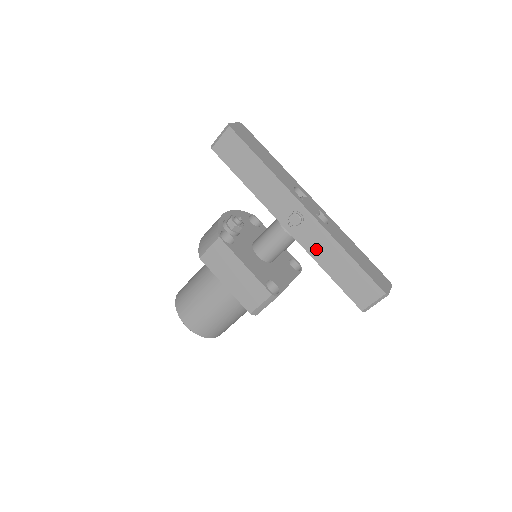
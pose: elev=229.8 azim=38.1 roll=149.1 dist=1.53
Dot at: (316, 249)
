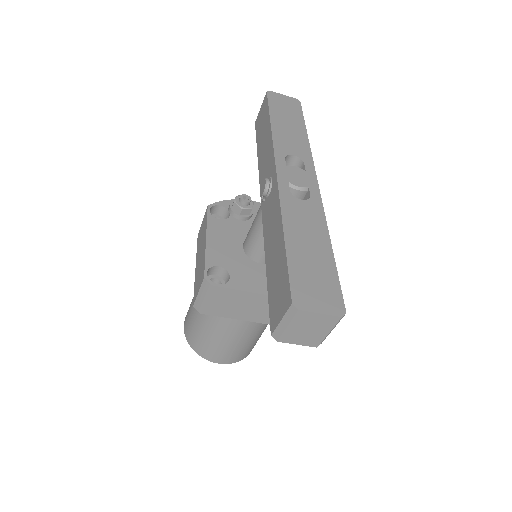
Dot at: (268, 229)
